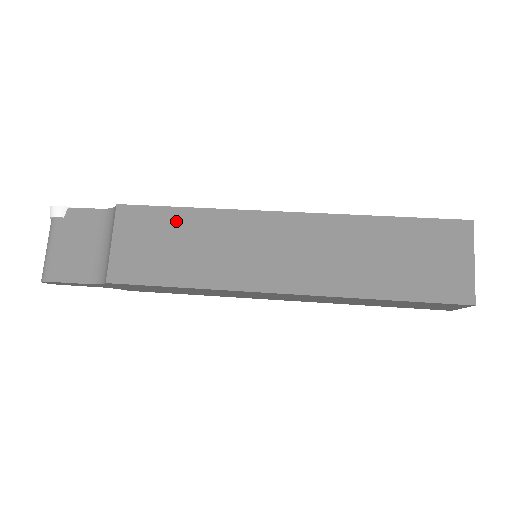
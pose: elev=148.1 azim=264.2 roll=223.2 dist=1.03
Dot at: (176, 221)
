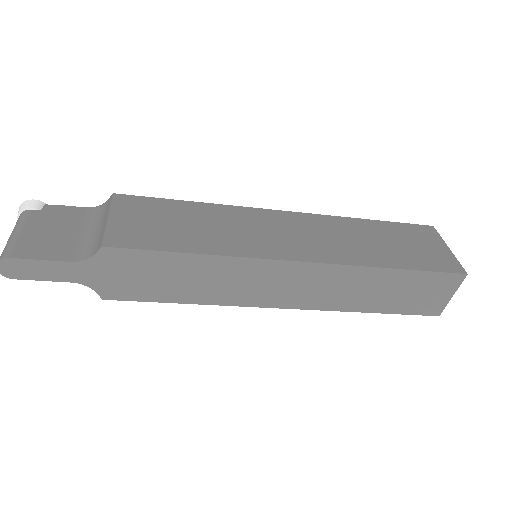
Dot at: (180, 208)
